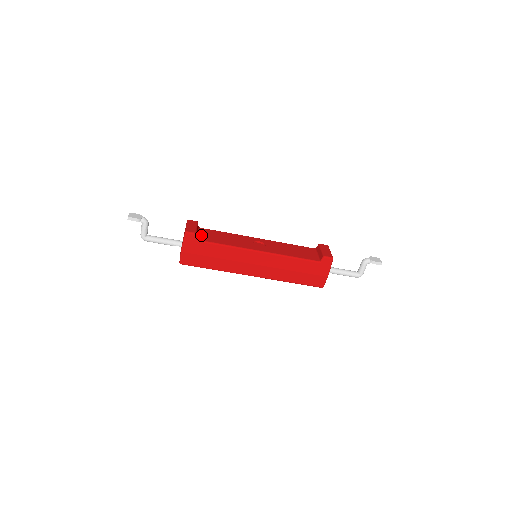
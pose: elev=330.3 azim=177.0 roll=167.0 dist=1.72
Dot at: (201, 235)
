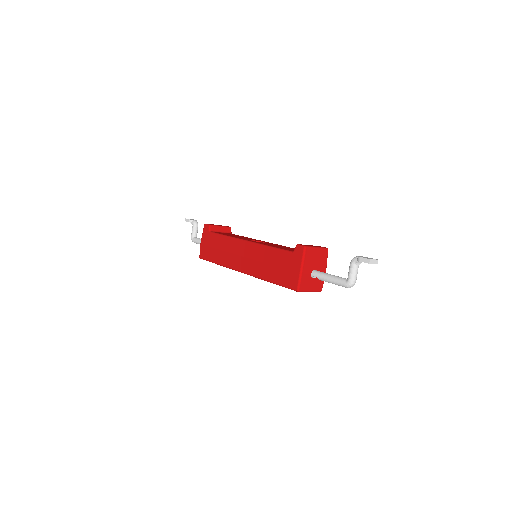
Dot at: (220, 232)
